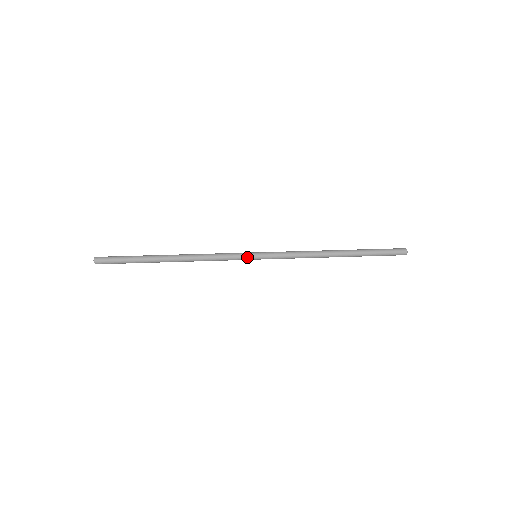
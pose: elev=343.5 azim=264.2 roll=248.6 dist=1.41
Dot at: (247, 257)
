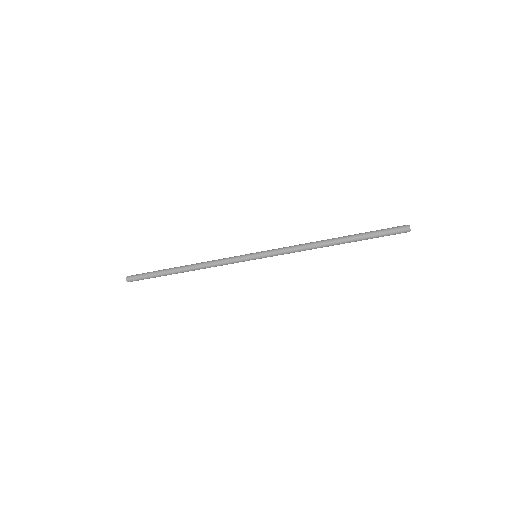
Dot at: (247, 257)
